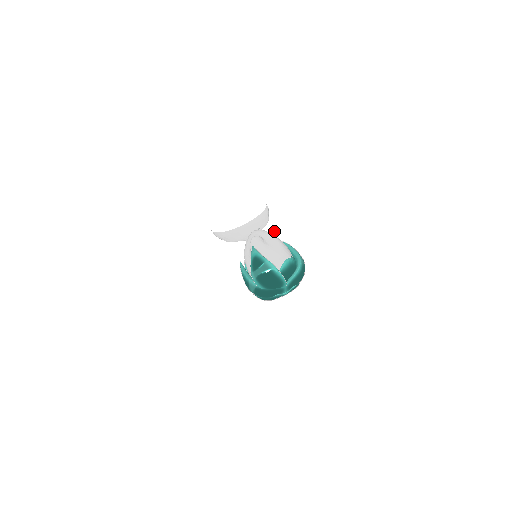
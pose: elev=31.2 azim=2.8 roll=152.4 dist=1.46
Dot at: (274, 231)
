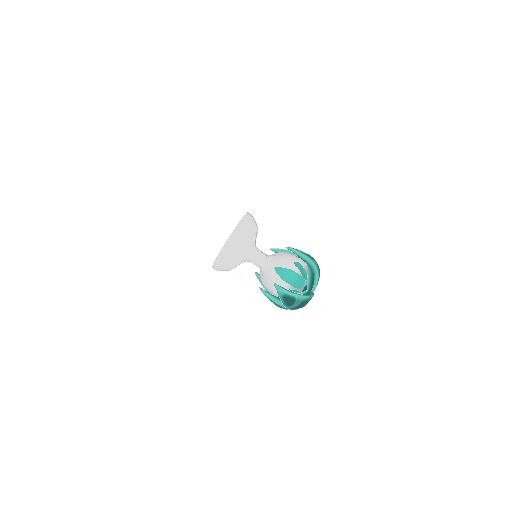
Dot at: (240, 196)
